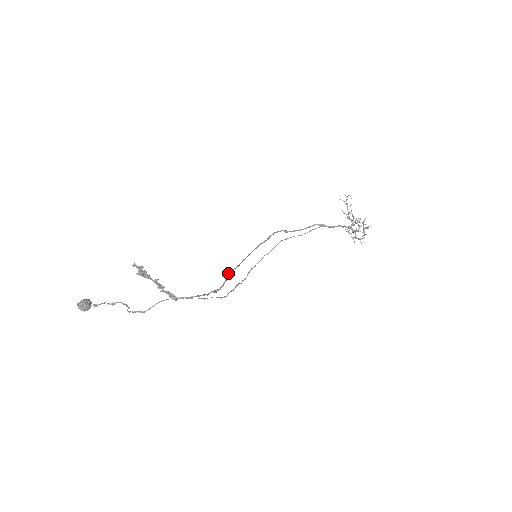
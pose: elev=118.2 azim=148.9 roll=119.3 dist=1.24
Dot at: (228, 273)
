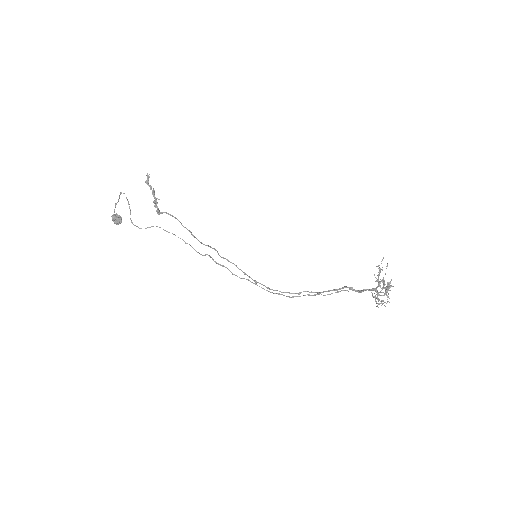
Dot at: (225, 258)
